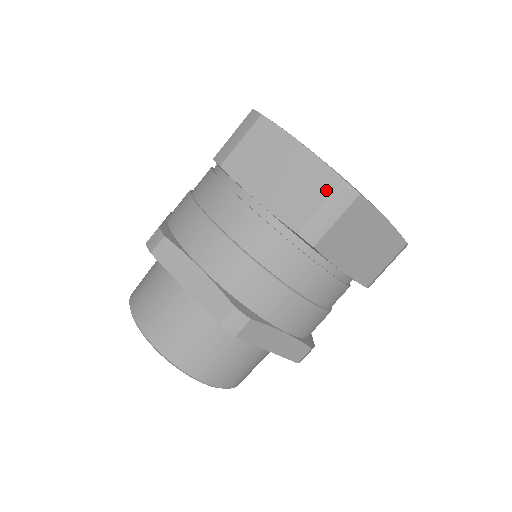
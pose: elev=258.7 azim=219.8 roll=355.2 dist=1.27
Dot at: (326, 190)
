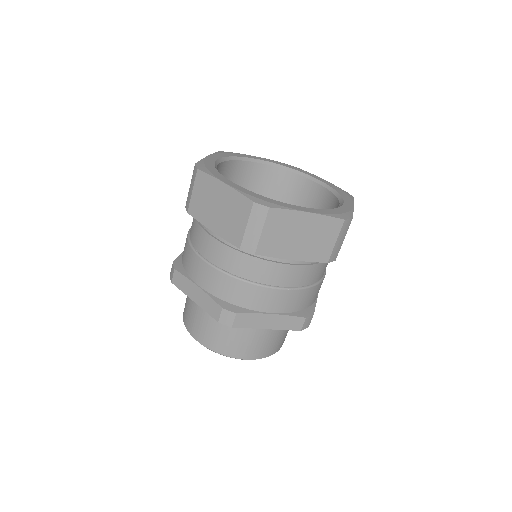
Dot at: (246, 213)
